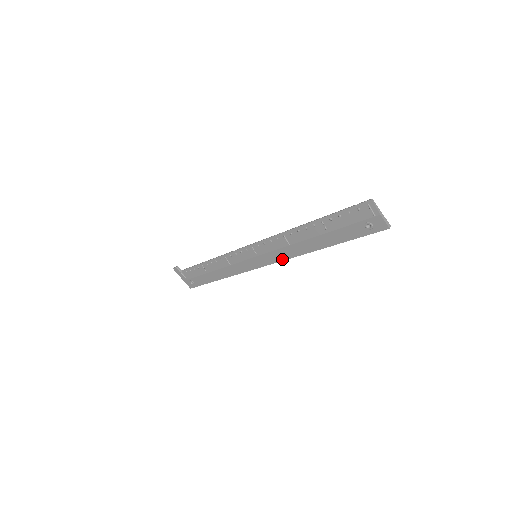
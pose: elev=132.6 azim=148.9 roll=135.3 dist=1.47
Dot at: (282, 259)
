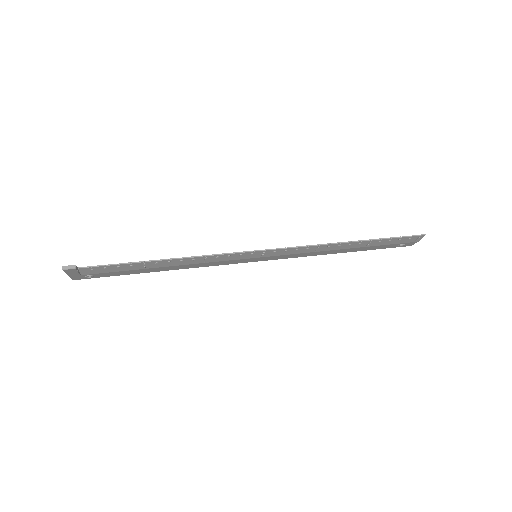
Dot at: occluded
